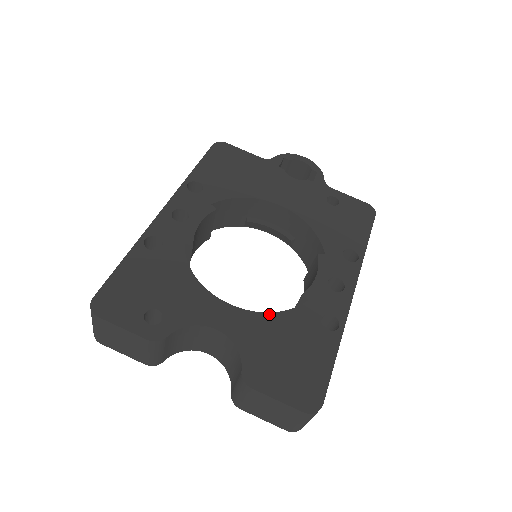
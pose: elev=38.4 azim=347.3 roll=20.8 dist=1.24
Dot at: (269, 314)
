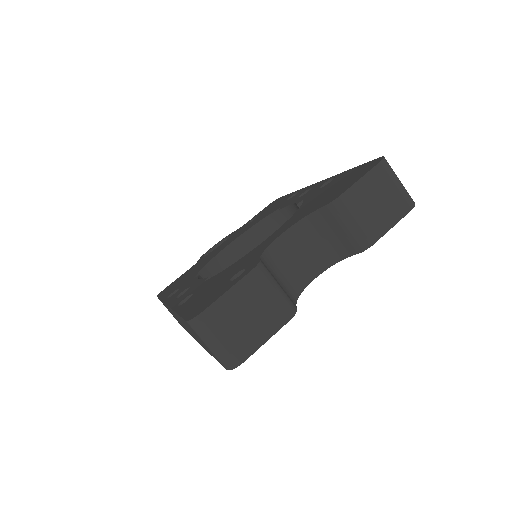
Dot at: (295, 213)
